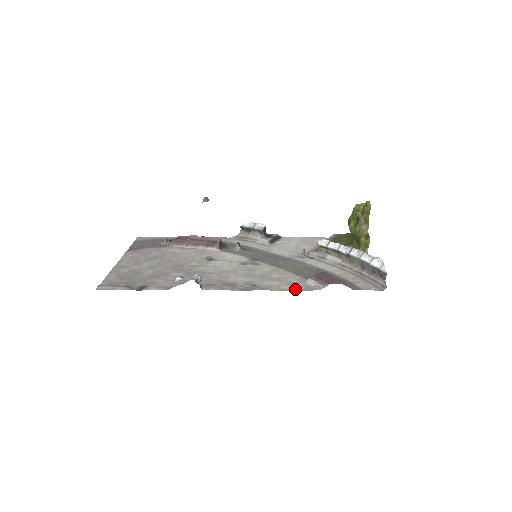
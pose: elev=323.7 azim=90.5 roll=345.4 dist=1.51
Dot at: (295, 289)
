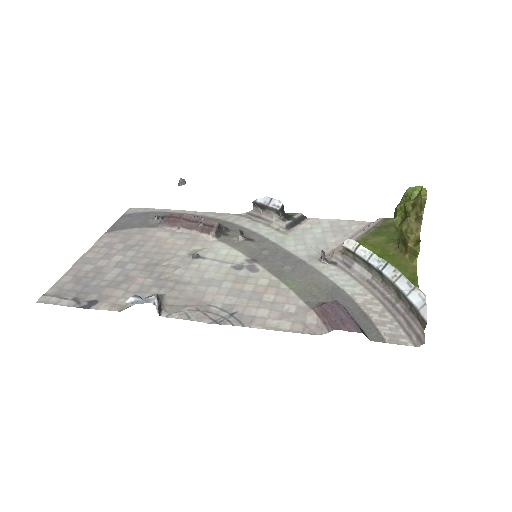
Dot at: (286, 329)
